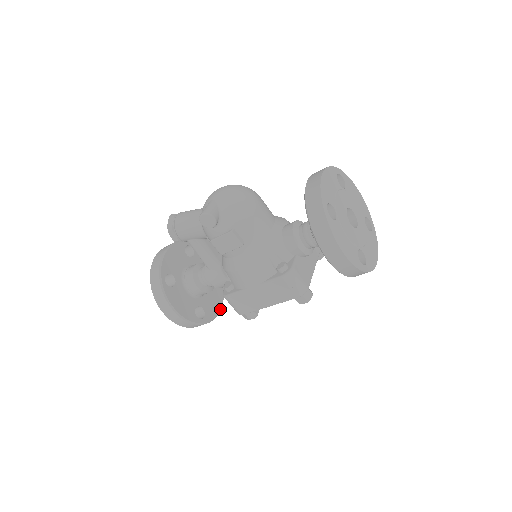
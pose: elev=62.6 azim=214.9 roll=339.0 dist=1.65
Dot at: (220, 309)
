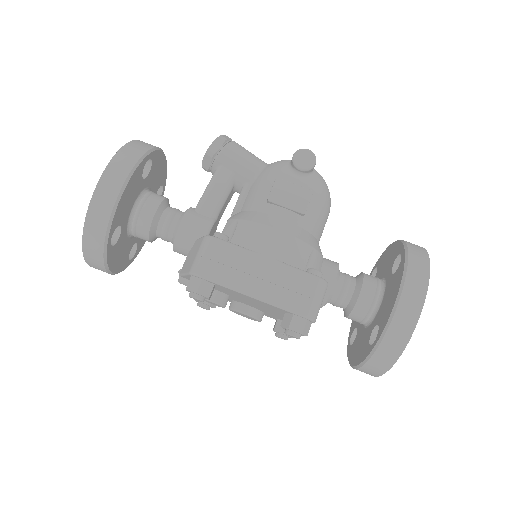
Dot at: (113, 272)
